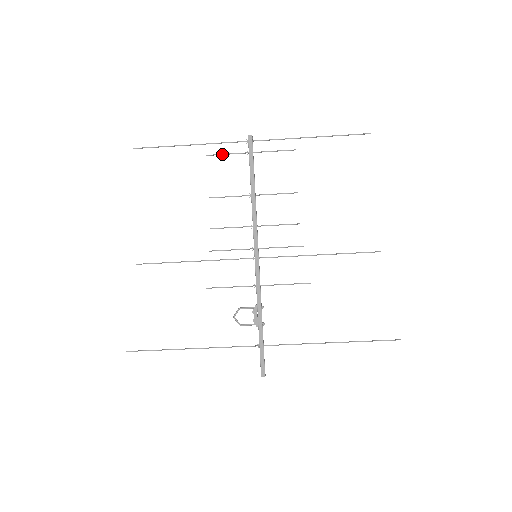
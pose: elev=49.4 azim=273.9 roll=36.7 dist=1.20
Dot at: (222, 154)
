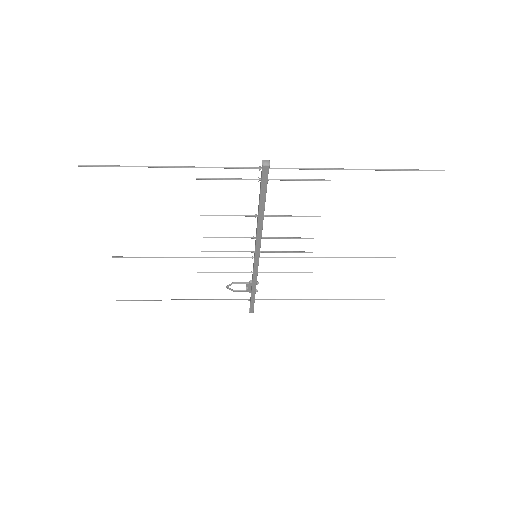
Dot at: (221, 179)
